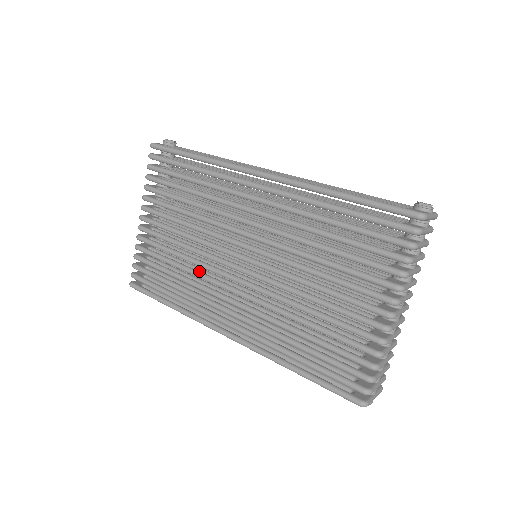
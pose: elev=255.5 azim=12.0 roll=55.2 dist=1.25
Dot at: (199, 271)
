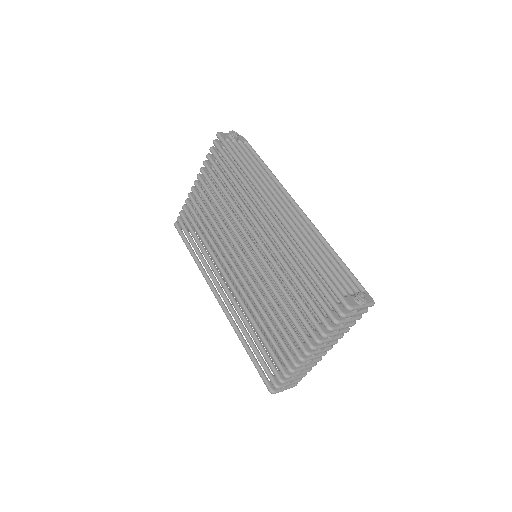
Dot at: (216, 245)
